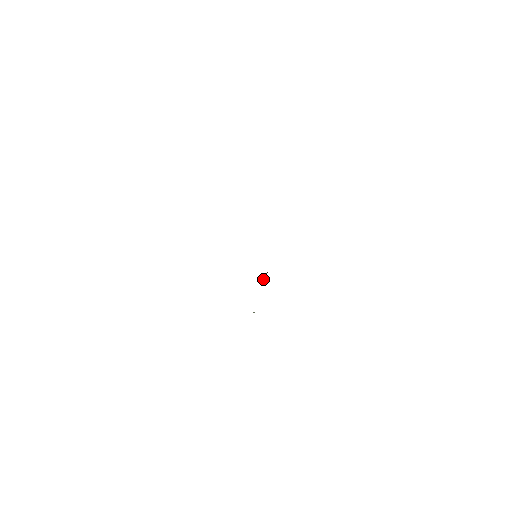
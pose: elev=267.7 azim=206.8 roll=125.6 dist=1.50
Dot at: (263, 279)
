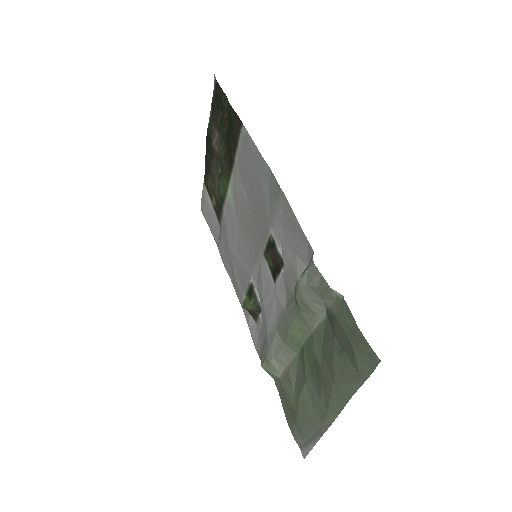
Dot at: (255, 304)
